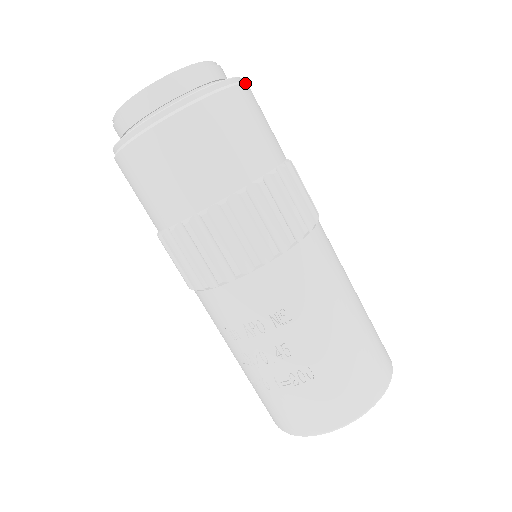
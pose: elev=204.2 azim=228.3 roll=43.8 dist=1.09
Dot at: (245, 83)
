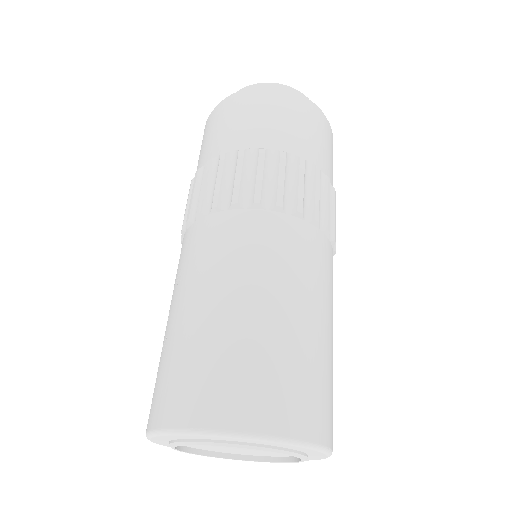
Dot at: (285, 92)
